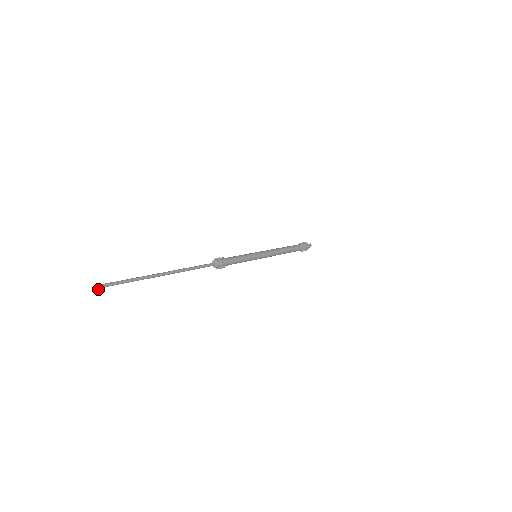
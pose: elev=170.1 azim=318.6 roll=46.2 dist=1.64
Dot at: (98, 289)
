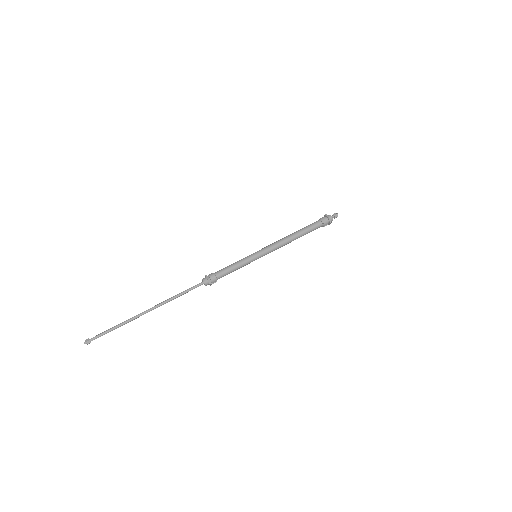
Dot at: occluded
